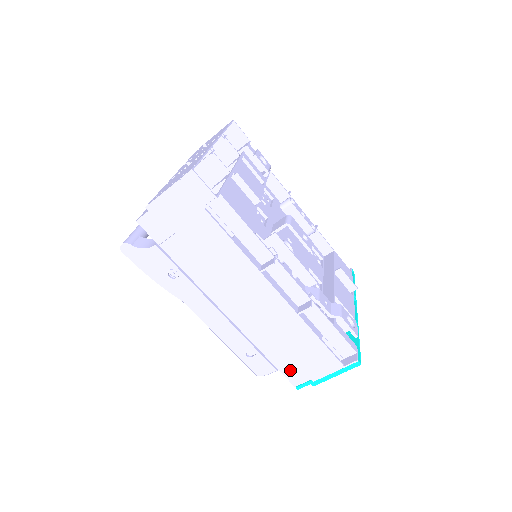
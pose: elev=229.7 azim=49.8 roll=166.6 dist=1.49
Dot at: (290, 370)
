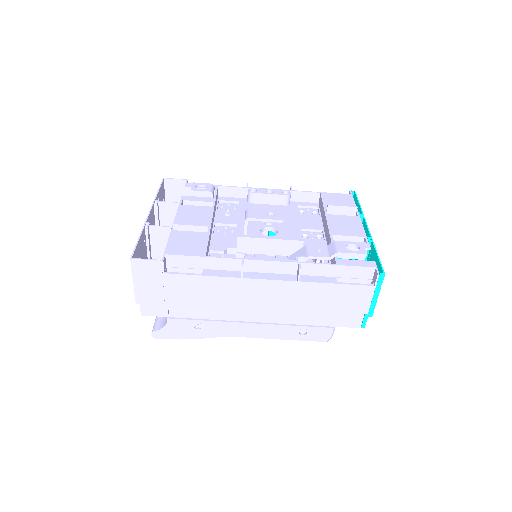
Dot at: (342, 320)
